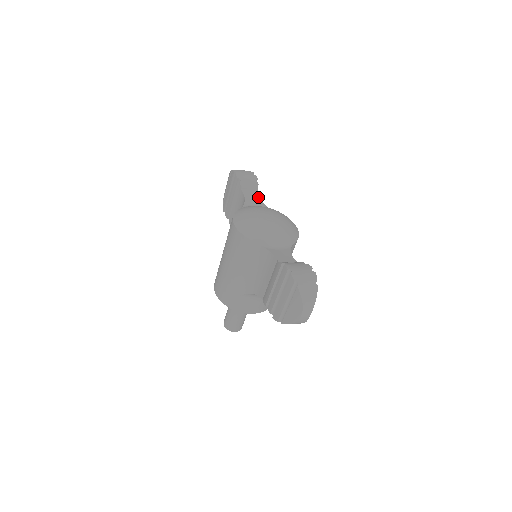
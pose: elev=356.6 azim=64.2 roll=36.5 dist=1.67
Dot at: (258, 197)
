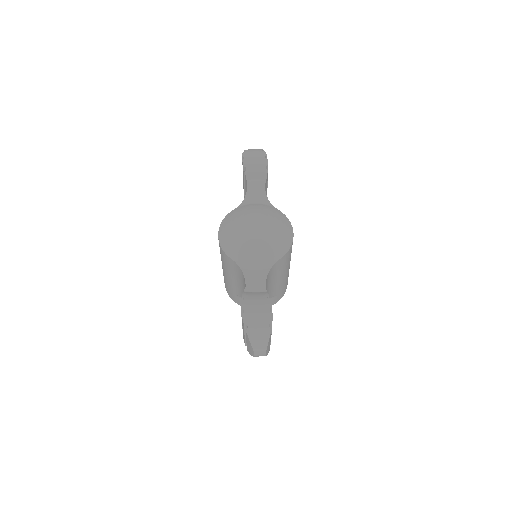
Dot at: (263, 189)
